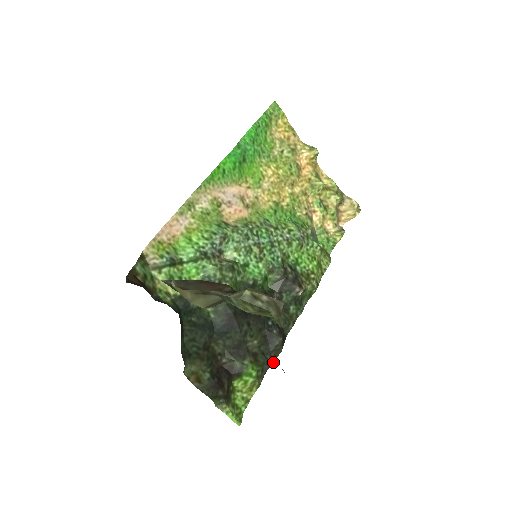
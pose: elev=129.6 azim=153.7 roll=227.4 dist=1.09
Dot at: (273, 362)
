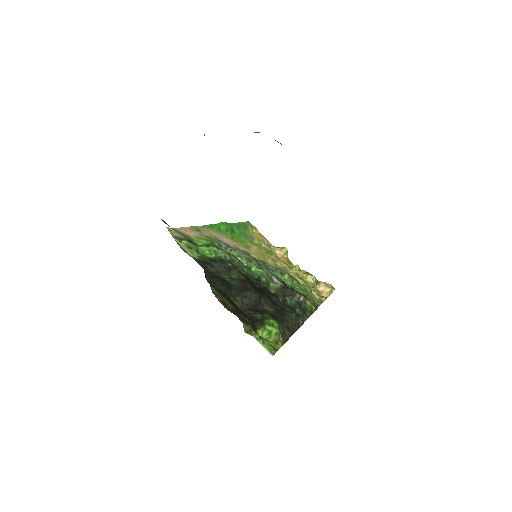
Dot at: (292, 333)
